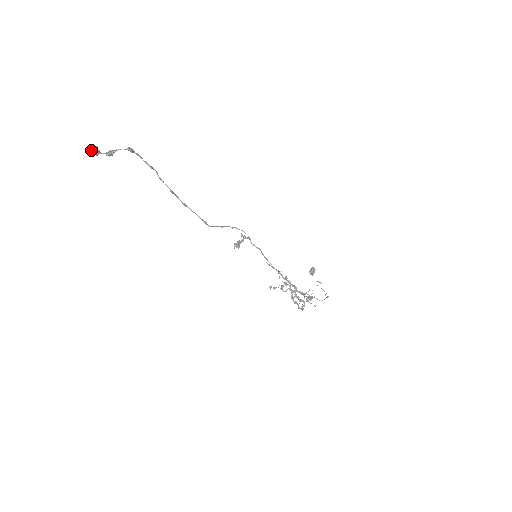
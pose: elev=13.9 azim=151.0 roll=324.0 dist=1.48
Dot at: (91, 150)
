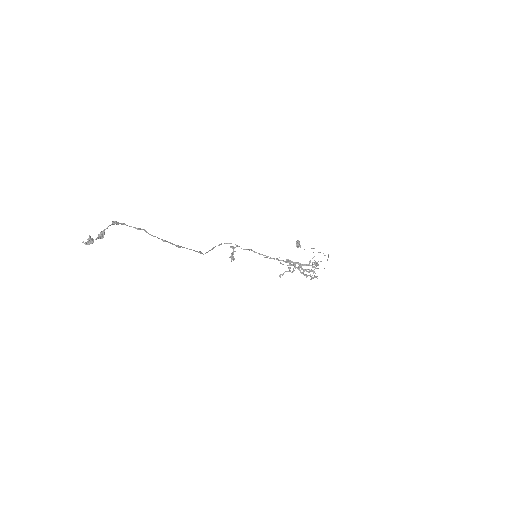
Dot at: (85, 242)
